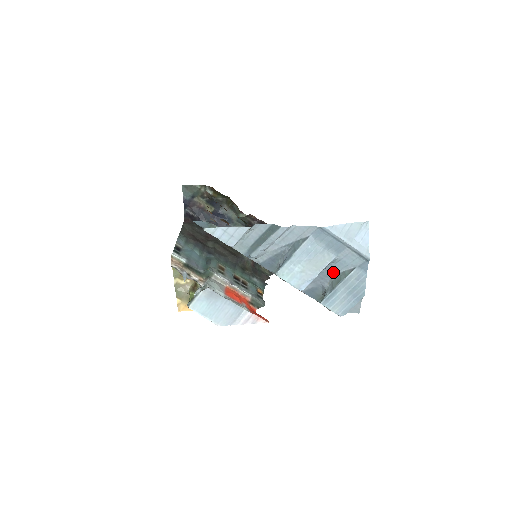
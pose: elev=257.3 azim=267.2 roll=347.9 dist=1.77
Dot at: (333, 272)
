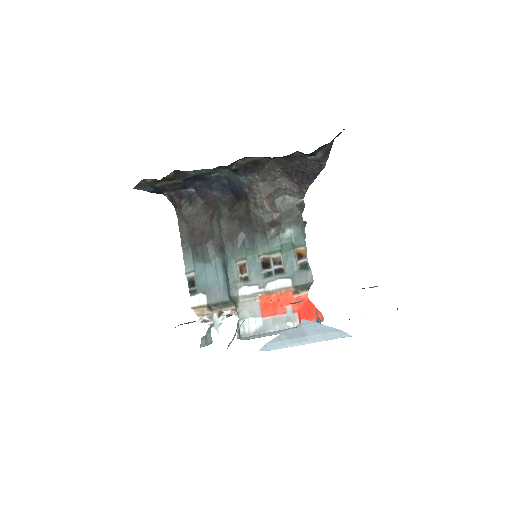
Dot at: occluded
